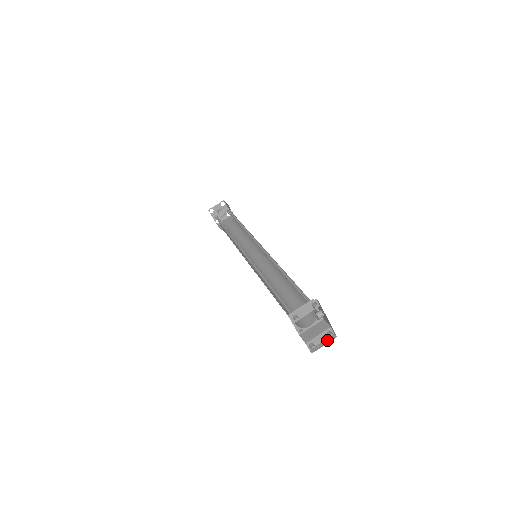
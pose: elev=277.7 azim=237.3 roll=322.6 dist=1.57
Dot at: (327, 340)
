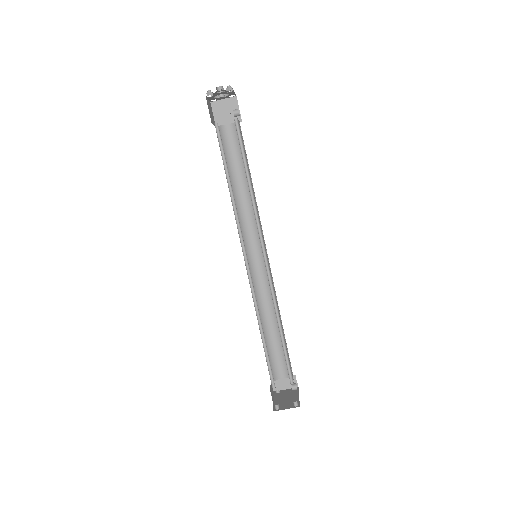
Dot at: occluded
